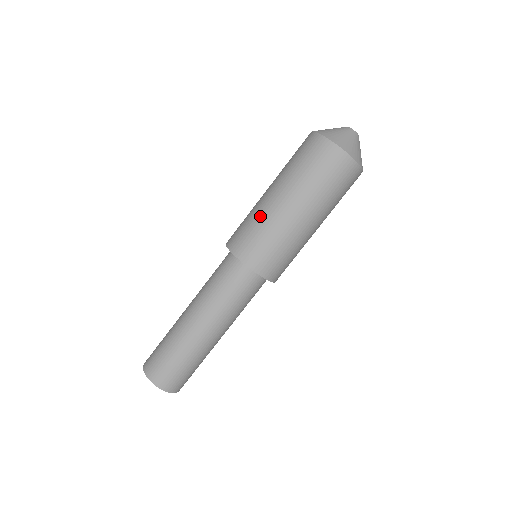
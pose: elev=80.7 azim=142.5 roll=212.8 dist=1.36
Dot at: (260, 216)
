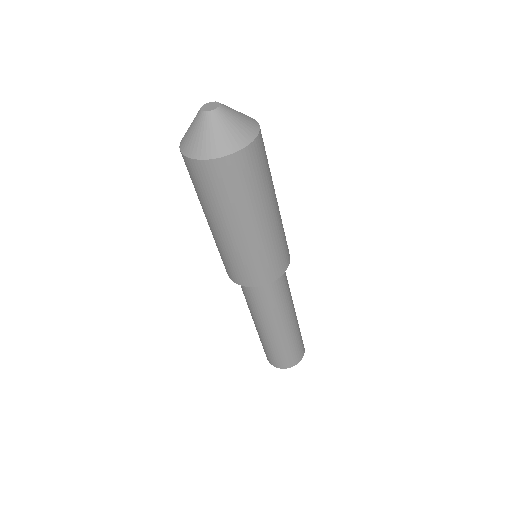
Dot at: (251, 252)
